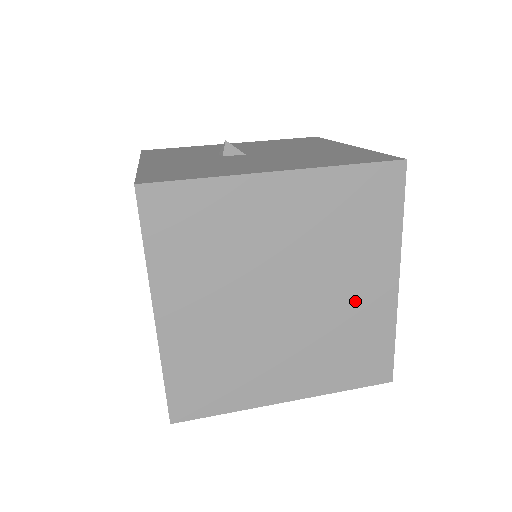
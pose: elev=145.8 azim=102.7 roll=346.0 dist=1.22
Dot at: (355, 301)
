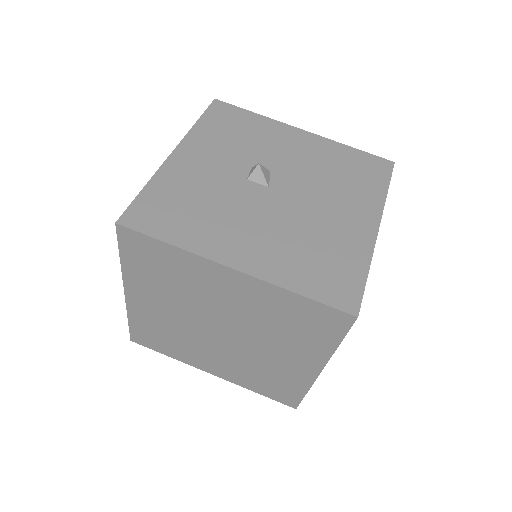
Dot at: (279, 362)
